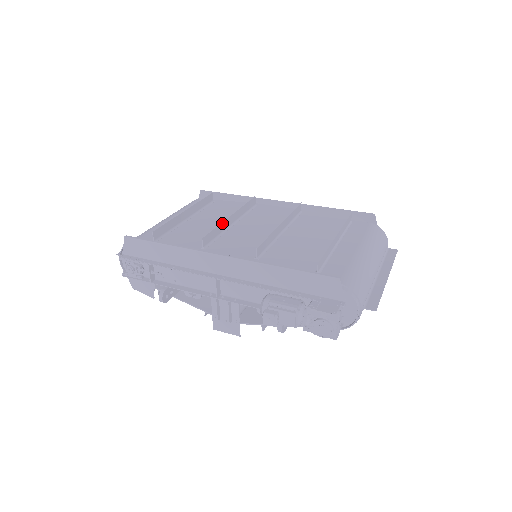
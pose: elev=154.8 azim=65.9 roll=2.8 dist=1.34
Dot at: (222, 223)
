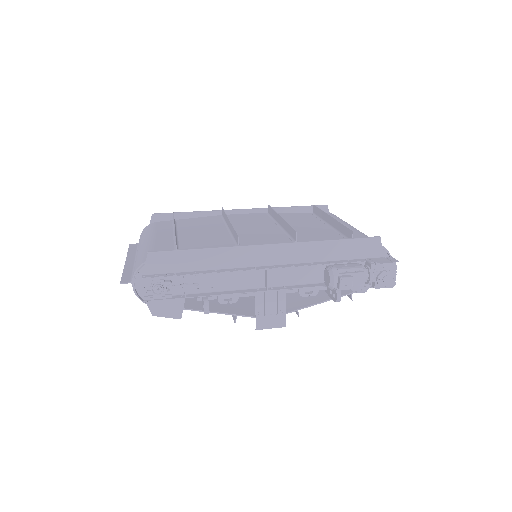
Dot at: (232, 225)
